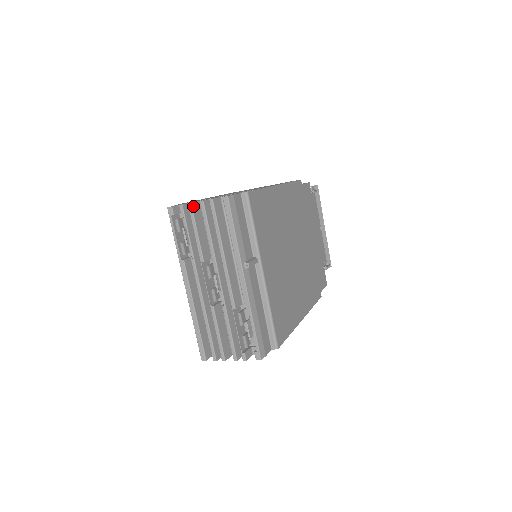
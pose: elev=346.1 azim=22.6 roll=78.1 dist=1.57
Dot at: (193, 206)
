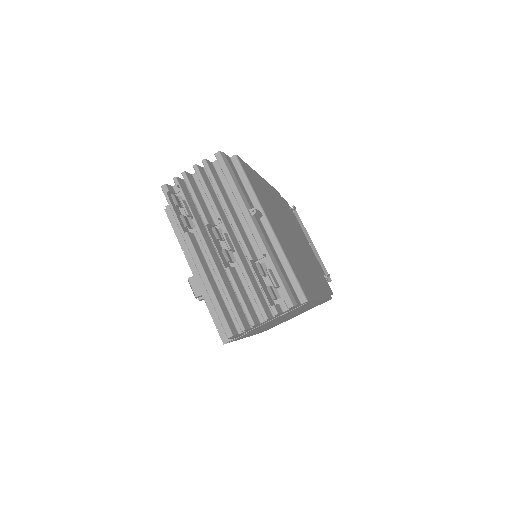
Dot at: (187, 175)
